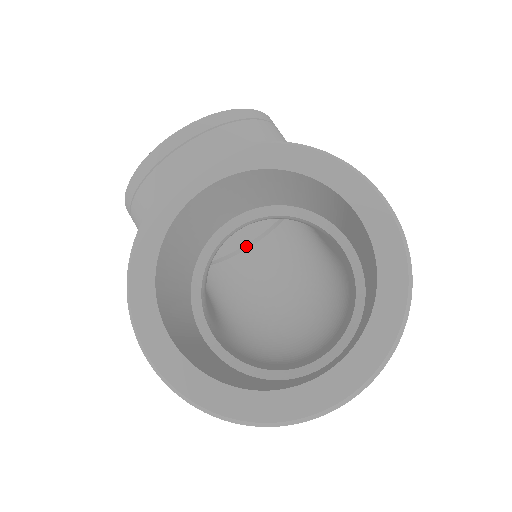
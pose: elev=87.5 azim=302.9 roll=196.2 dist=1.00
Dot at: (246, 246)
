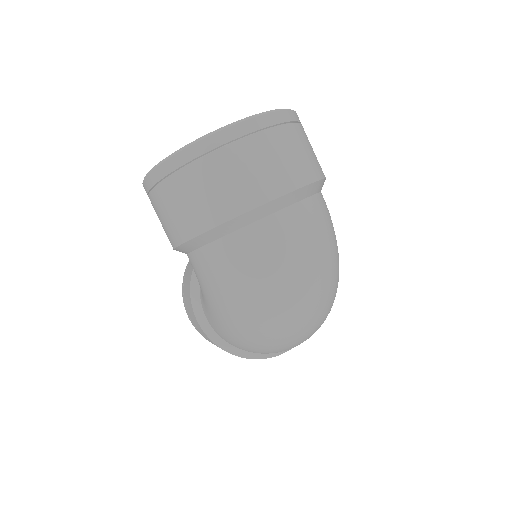
Dot at: occluded
